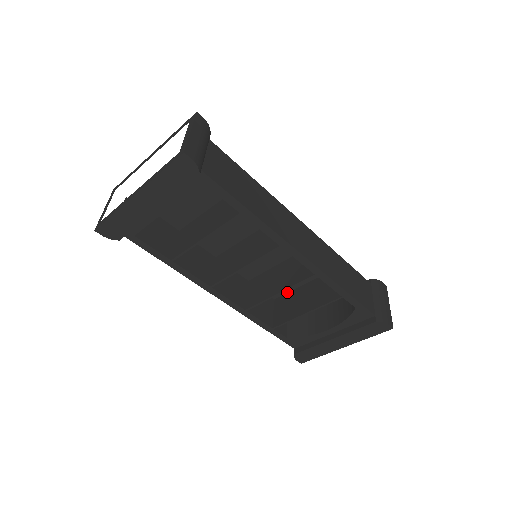
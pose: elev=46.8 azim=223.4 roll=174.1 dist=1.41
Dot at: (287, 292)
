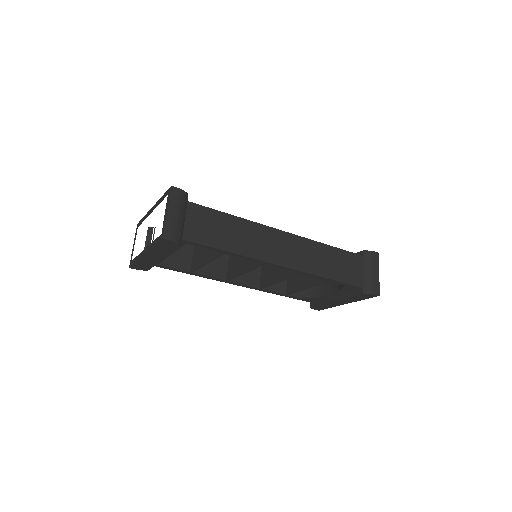
Dot at: occluded
